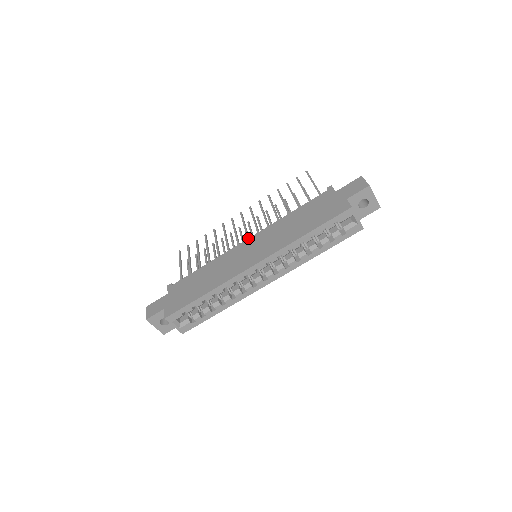
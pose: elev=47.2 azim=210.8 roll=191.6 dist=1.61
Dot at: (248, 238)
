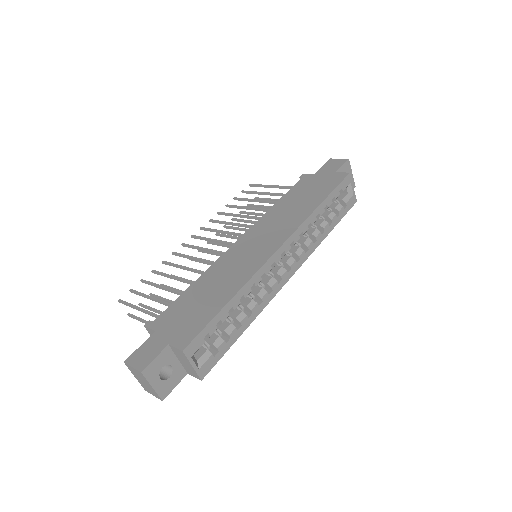
Dot at: (240, 237)
